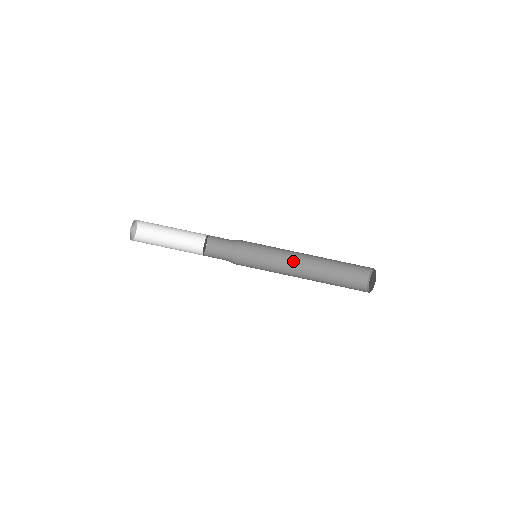
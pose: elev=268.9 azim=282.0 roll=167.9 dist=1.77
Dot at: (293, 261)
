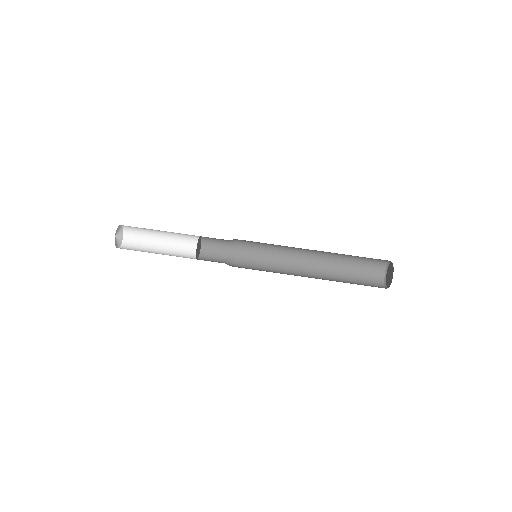
Dot at: (299, 254)
